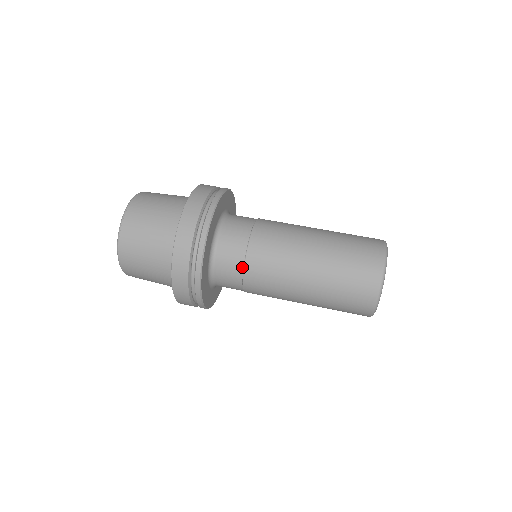
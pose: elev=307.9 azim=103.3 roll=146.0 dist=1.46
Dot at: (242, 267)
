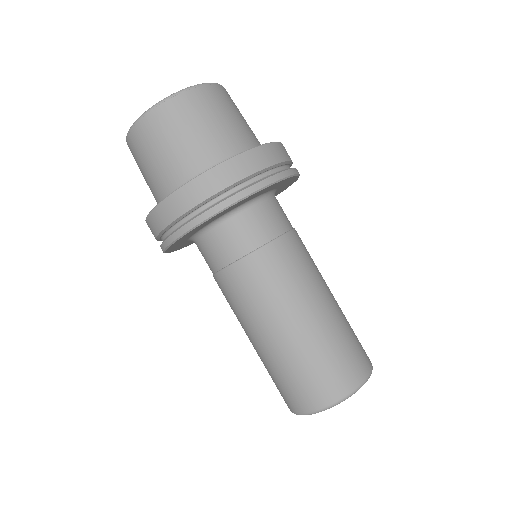
Dot at: (254, 248)
